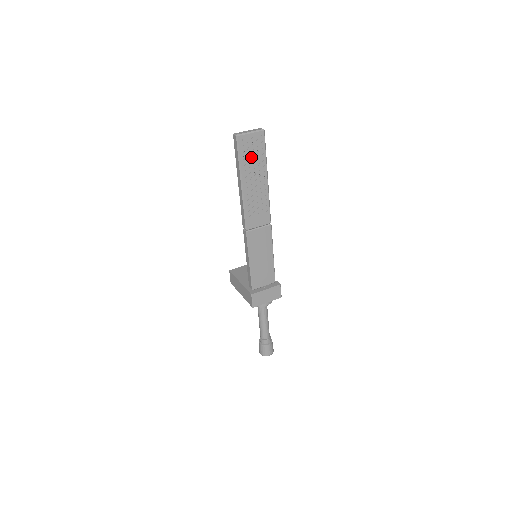
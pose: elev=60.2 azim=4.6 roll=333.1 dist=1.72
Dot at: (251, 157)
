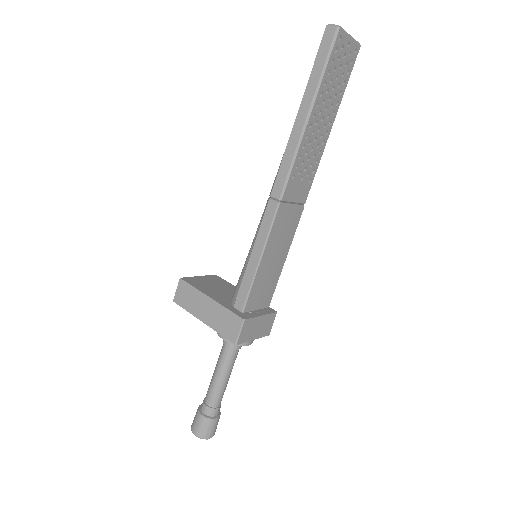
Dot at: (334, 77)
